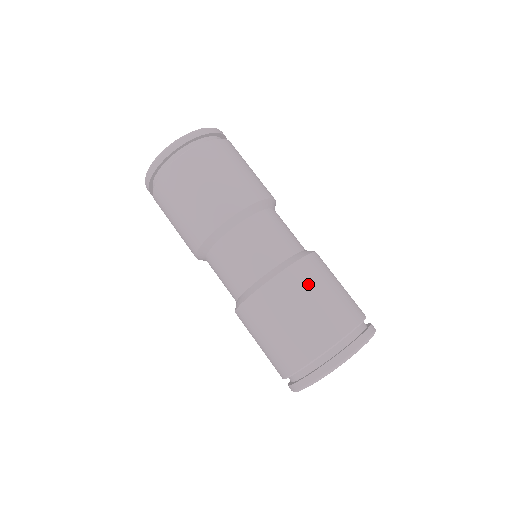
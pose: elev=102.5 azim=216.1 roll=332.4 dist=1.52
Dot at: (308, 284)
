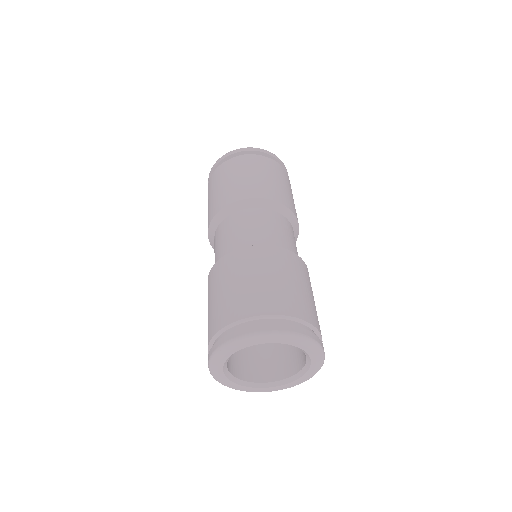
Dot at: (272, 264)
